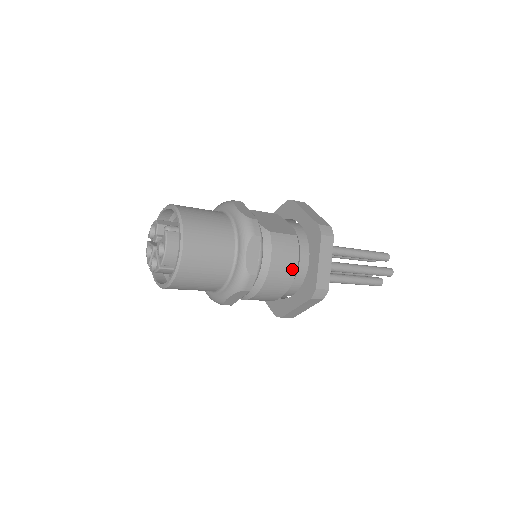
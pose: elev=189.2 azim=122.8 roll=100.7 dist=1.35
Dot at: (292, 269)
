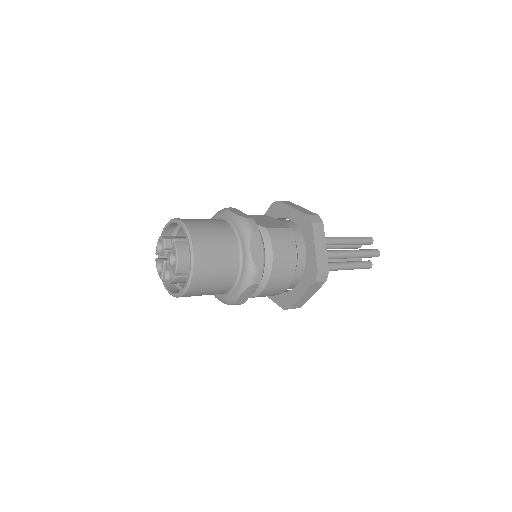
Dot at: (293, 258)
